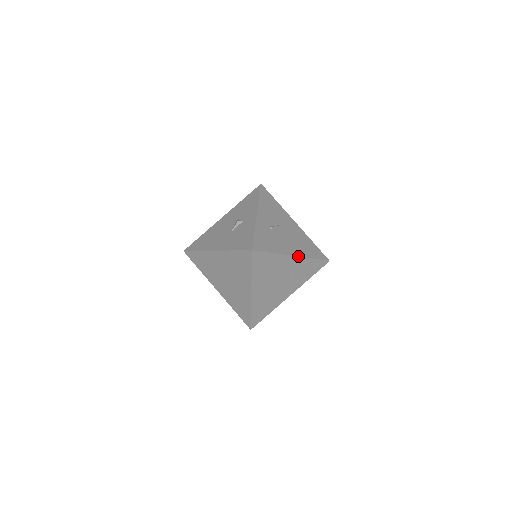
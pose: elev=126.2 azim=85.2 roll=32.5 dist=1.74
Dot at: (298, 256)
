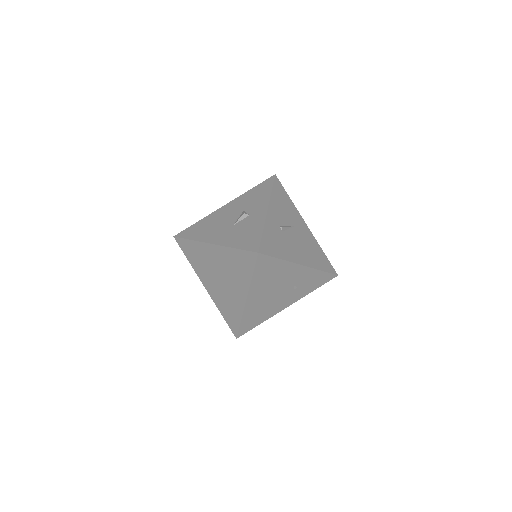
Dot at: (306, 266)
